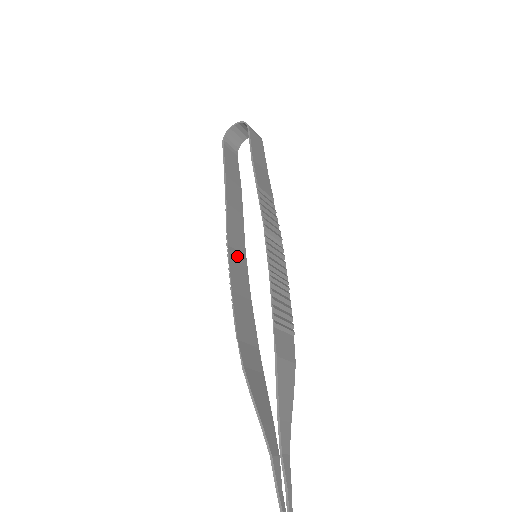
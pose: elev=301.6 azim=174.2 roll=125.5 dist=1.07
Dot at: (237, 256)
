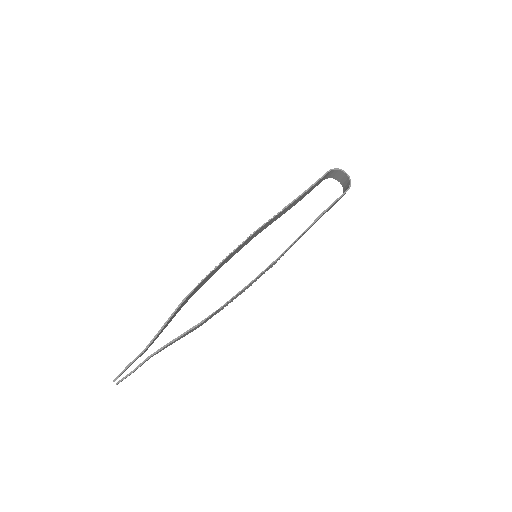
Dot at: (250, 239)
